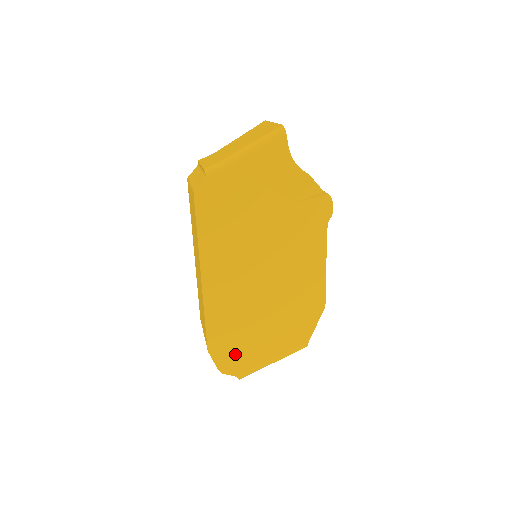
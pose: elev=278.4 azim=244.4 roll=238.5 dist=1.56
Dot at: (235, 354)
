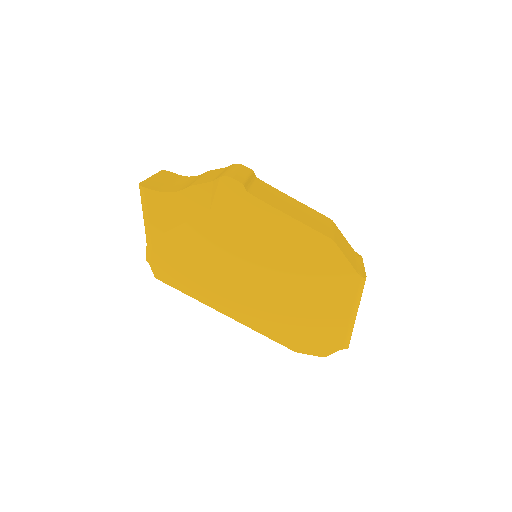
Dot at: (317, 337)
